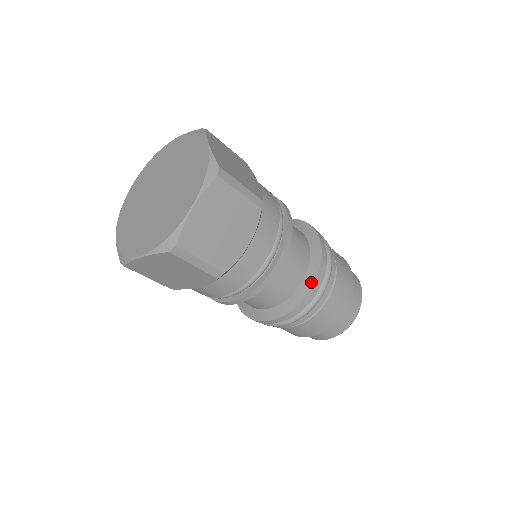
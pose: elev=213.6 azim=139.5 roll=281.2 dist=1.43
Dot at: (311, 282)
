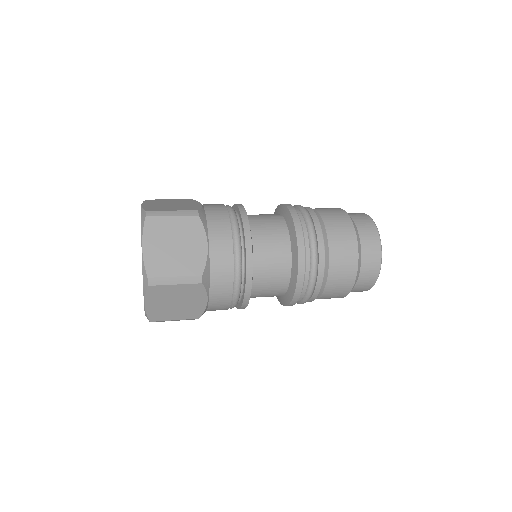
Dot at: (293, 291)
